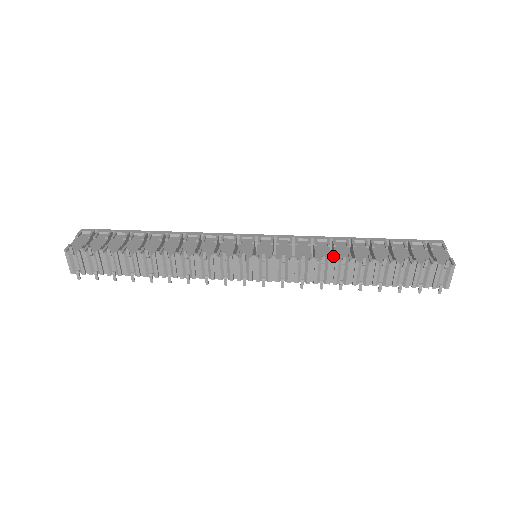
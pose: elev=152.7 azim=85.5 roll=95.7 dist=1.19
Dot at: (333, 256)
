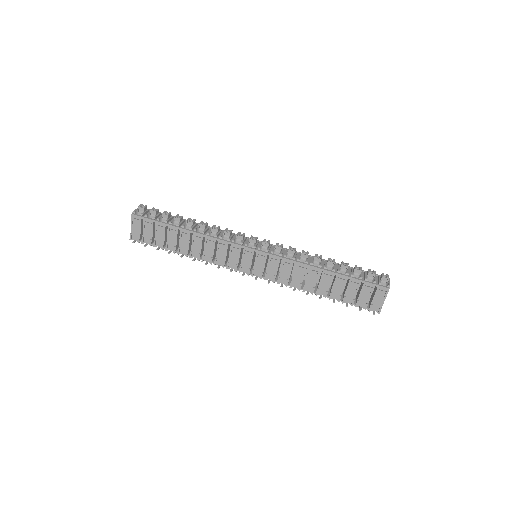
Dot at: (306, 278)
